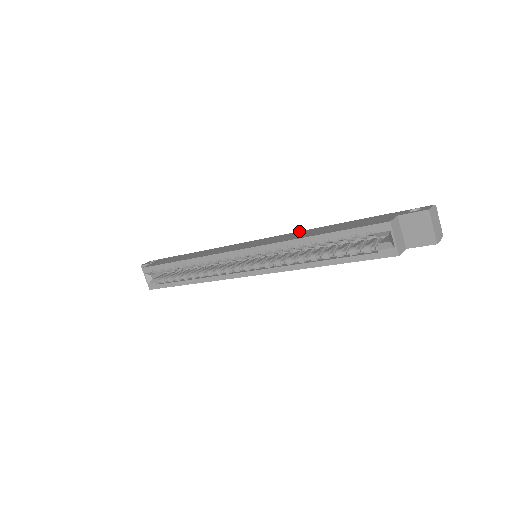
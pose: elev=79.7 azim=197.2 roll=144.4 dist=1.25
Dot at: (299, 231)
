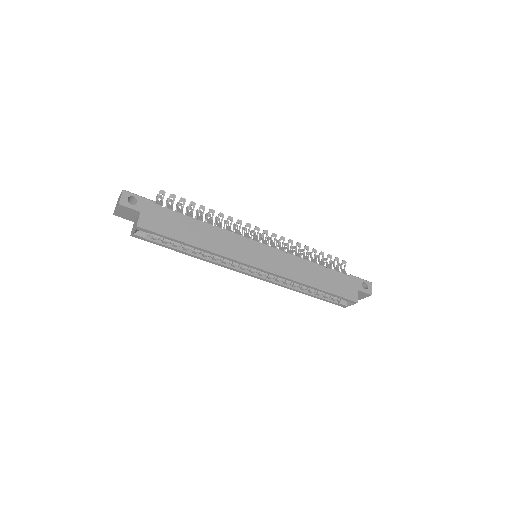
Dot at: (297, 257)
